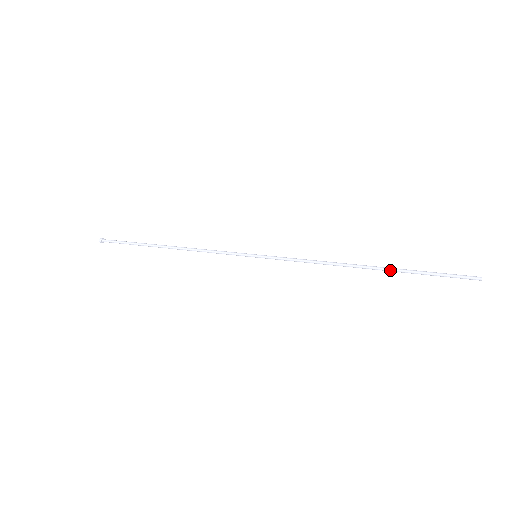
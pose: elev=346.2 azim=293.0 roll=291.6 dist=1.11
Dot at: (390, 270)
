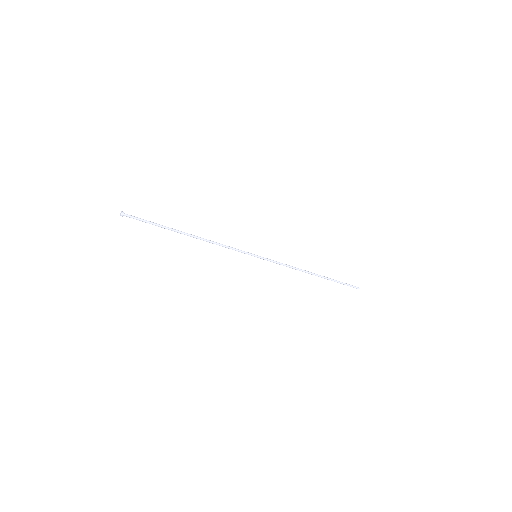
Dot at: (326, 277)
